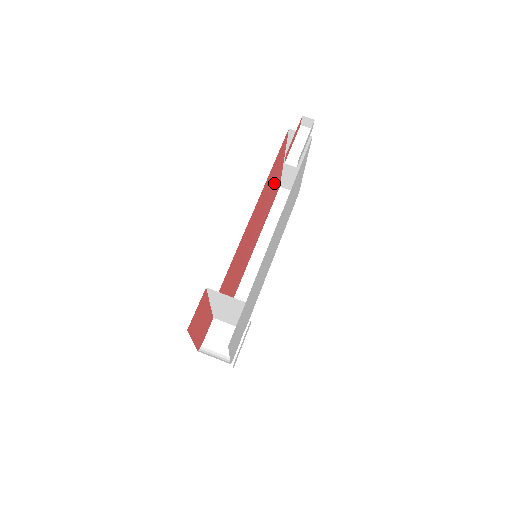
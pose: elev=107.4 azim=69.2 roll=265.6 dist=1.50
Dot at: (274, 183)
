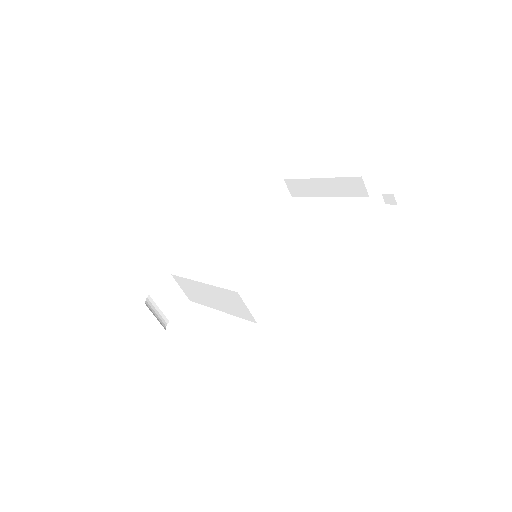
Dot at: occluded
